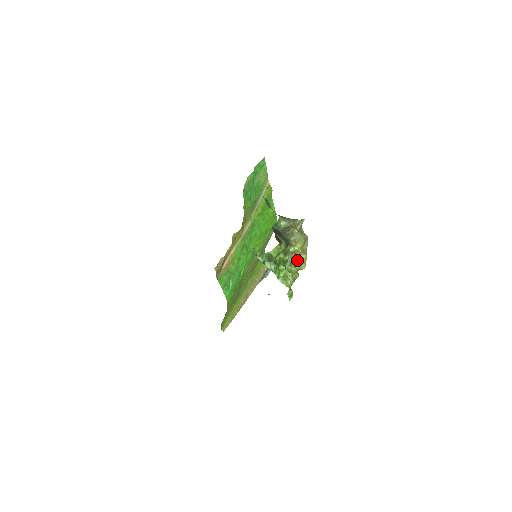
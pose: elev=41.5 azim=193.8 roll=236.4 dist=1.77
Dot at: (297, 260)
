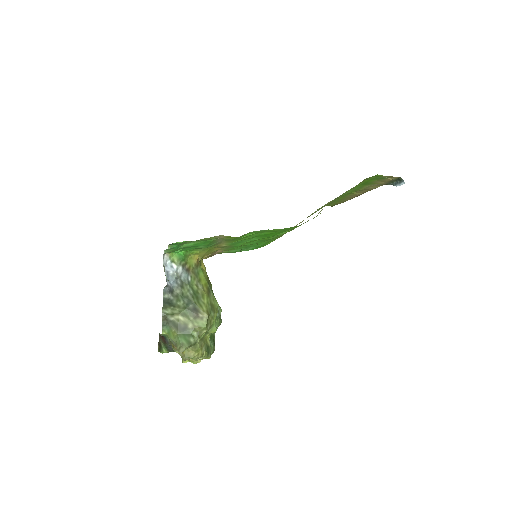
Dot at: occluded
